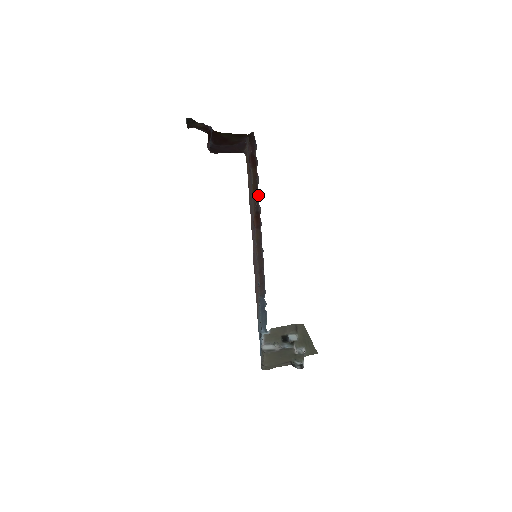
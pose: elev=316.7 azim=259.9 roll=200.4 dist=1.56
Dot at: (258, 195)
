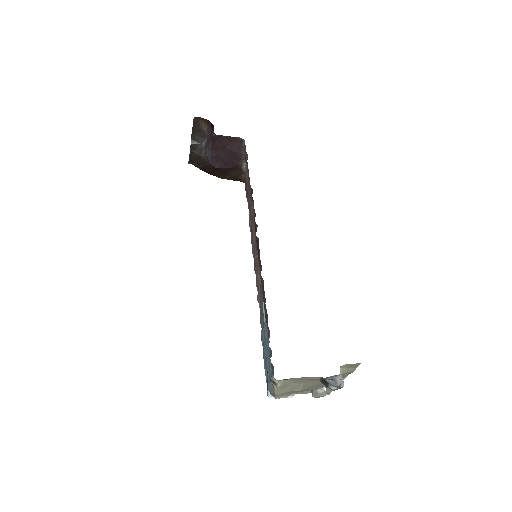
Dot at: (255, 226)
